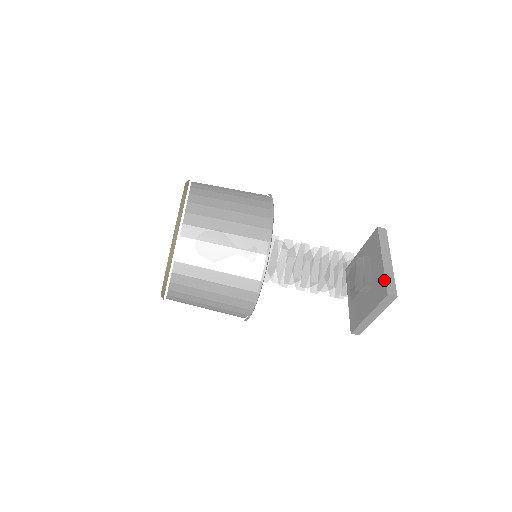
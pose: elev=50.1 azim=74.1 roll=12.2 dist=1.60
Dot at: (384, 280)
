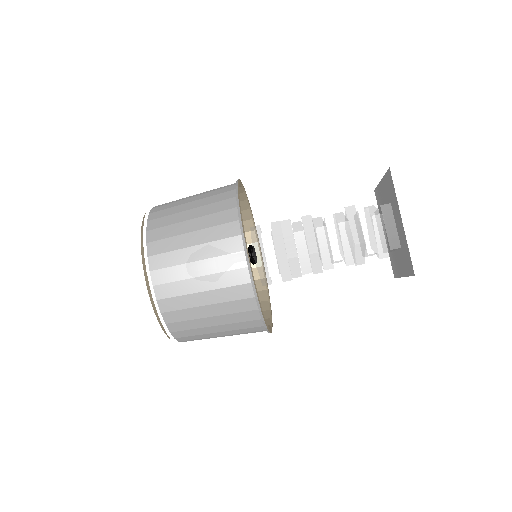
Dot at: (408, 253)
